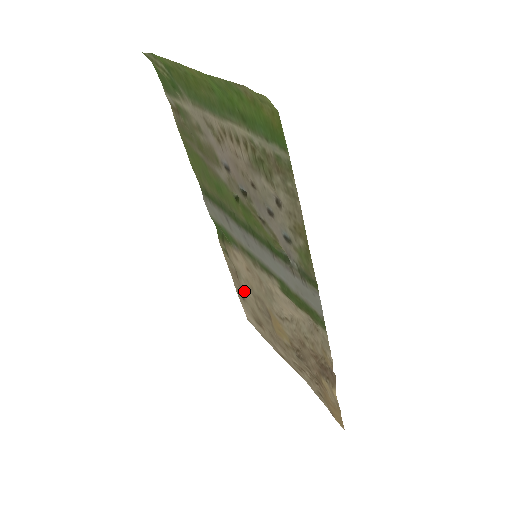
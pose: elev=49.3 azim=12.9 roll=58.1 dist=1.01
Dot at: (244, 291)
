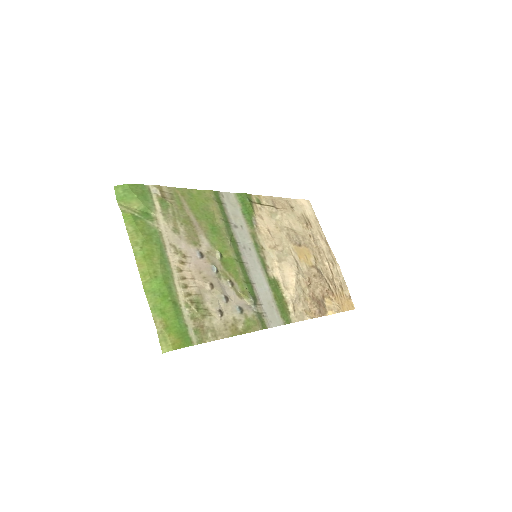
Dot at: (285, 214)
